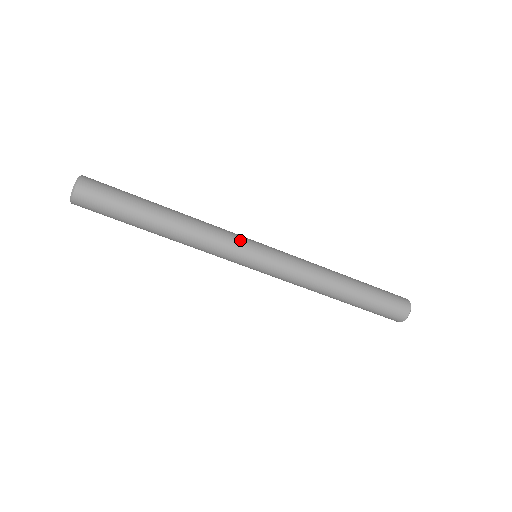
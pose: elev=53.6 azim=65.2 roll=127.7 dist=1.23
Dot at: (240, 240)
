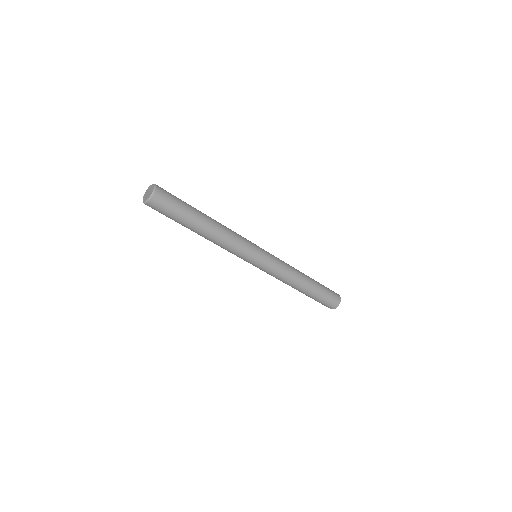
Dot at: (251, 244)
